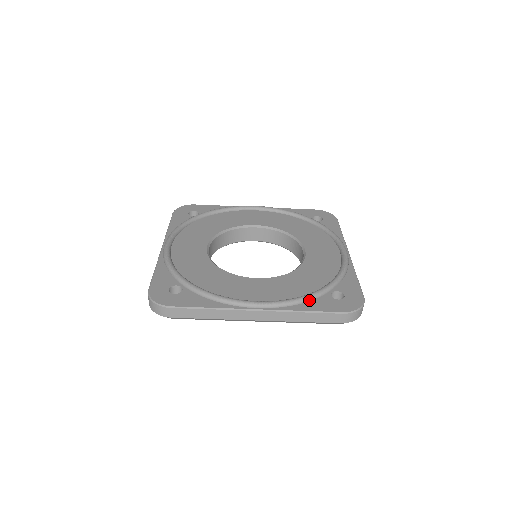
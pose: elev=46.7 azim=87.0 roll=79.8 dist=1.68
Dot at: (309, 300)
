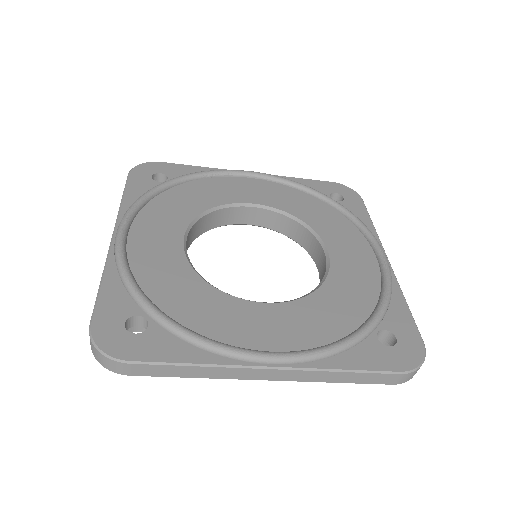
Dot at: (348, 348)
